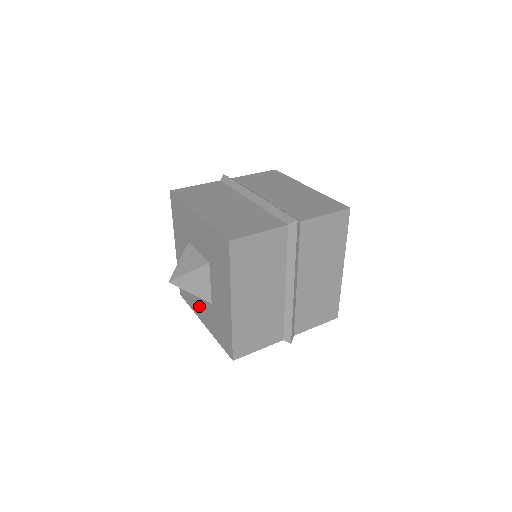
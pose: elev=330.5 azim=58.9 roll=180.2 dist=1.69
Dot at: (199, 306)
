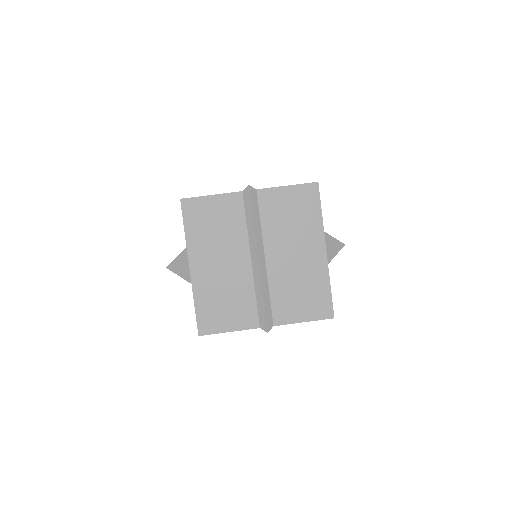
Dot at: occluded
